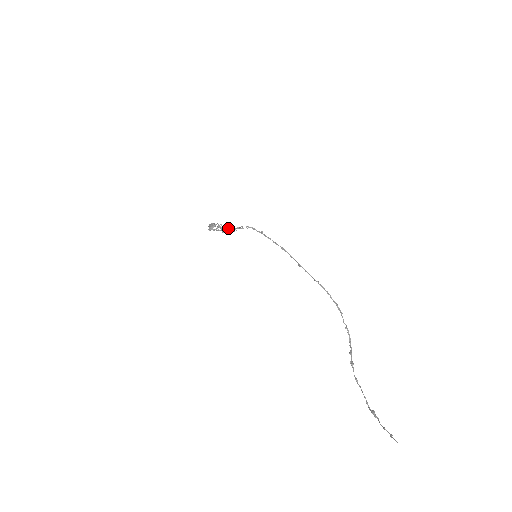
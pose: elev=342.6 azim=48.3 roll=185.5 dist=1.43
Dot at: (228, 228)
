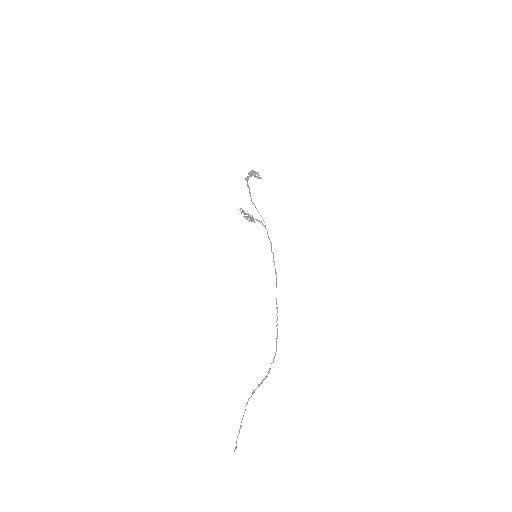
Dot at: (248, 215)
